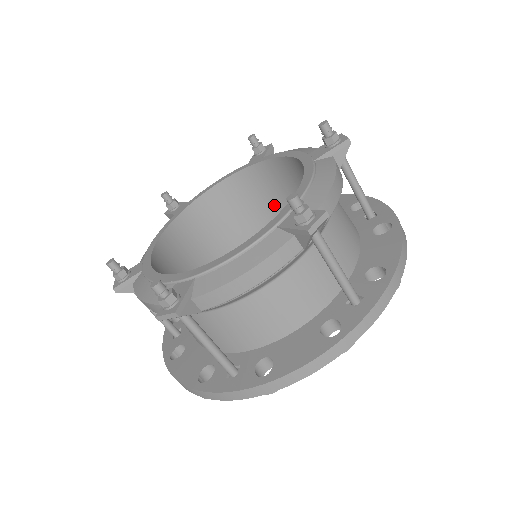
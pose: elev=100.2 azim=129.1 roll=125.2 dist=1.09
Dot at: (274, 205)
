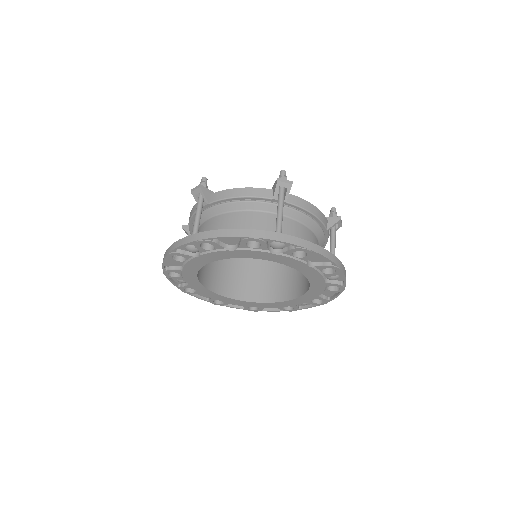
Dot at: (291, 273)
